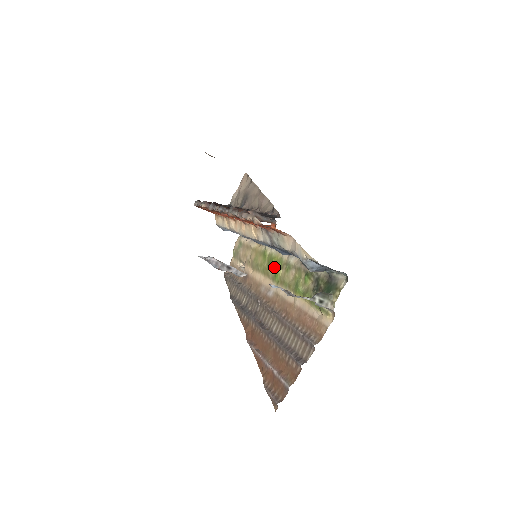
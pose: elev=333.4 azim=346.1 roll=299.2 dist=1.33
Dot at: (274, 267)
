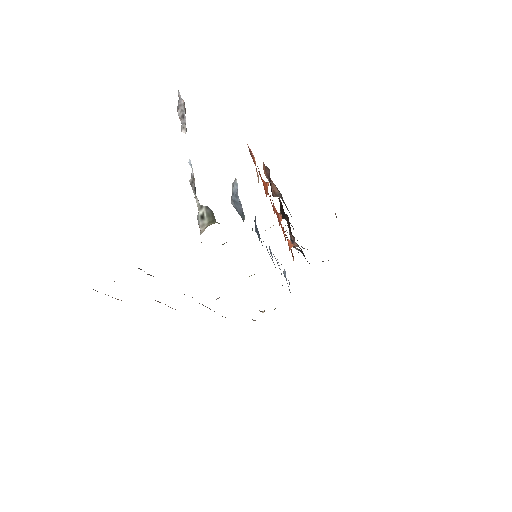
Dot at: occluded
